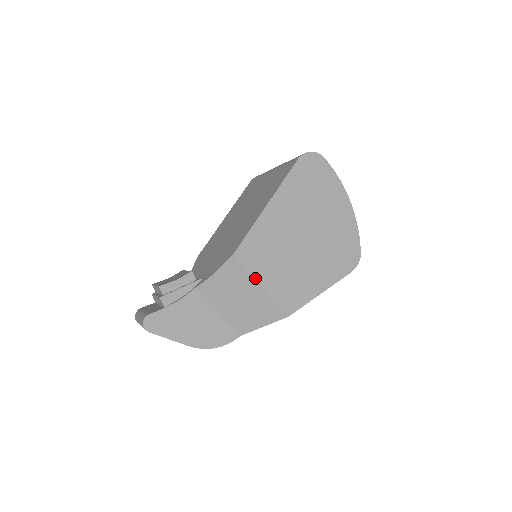
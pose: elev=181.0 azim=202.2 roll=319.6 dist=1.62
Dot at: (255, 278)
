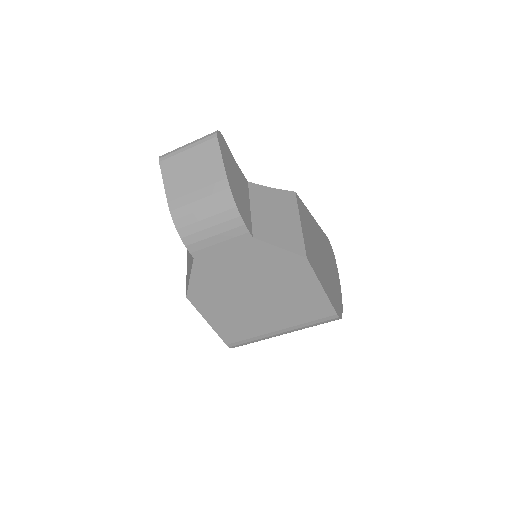
Dot at: (300, 215)
